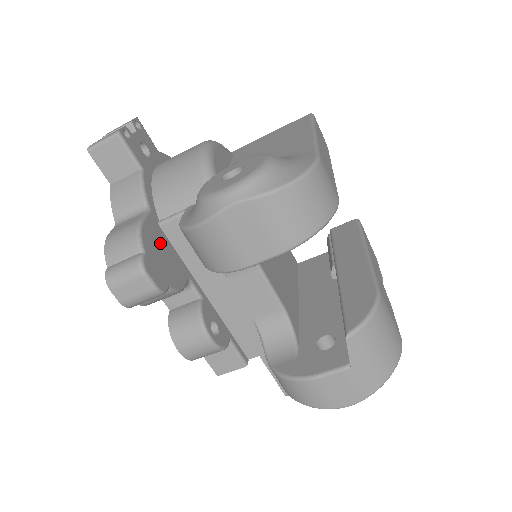
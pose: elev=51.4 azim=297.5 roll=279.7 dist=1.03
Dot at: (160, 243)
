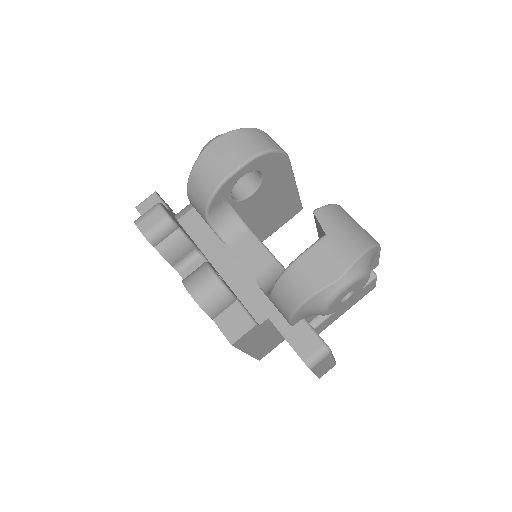
Dot at: (176, 220)
